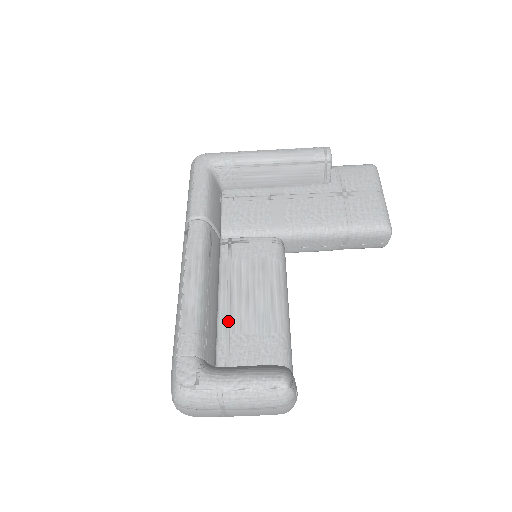
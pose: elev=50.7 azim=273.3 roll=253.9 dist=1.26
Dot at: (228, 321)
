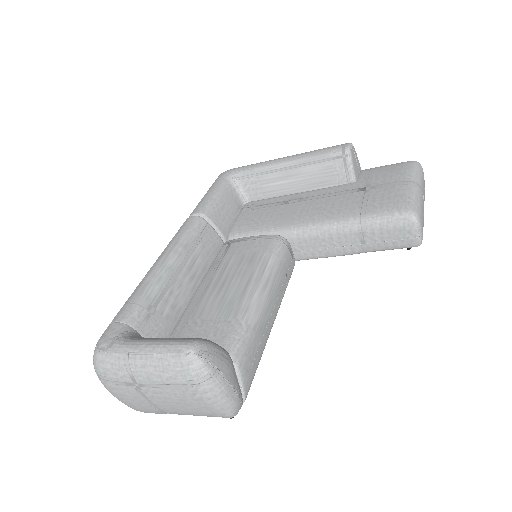
Dot at: (193, 308)
